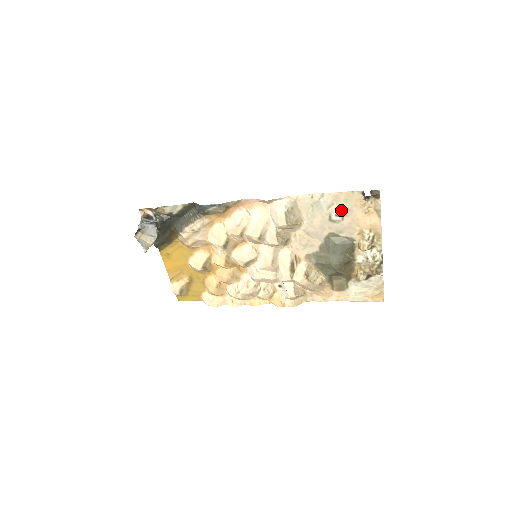
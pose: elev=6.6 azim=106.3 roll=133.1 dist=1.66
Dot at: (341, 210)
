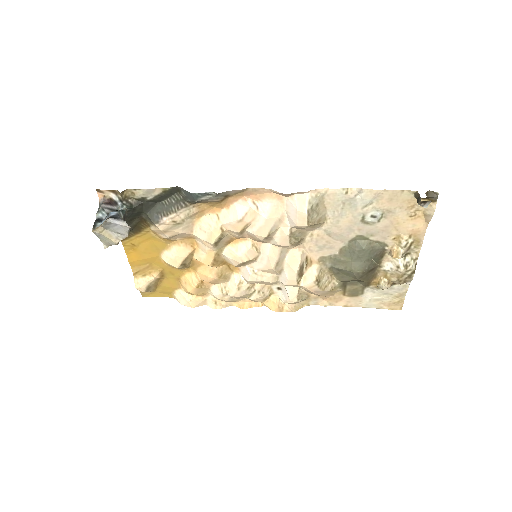
Dot at: (380, 210)
